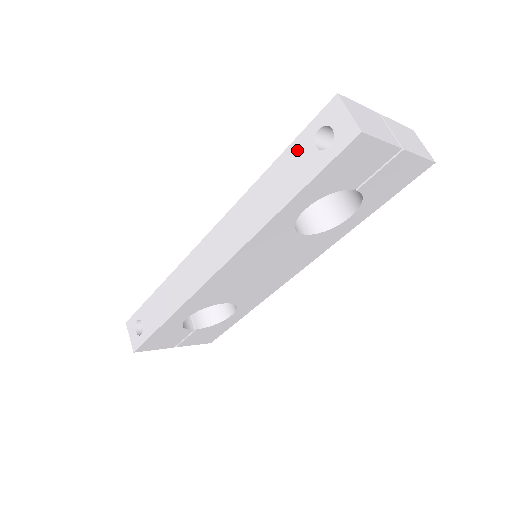
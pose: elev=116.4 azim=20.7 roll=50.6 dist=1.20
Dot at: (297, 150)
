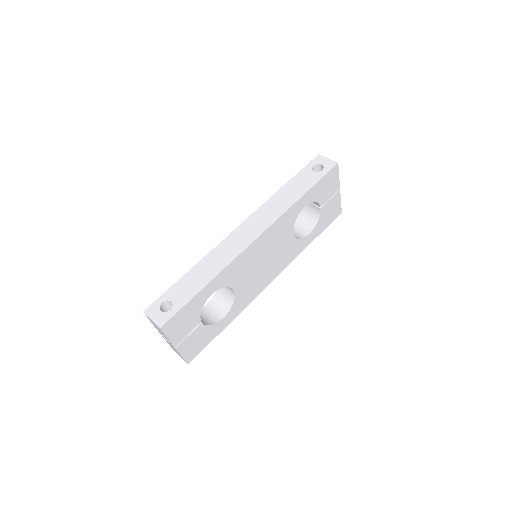
Dot at: (302, 175)
